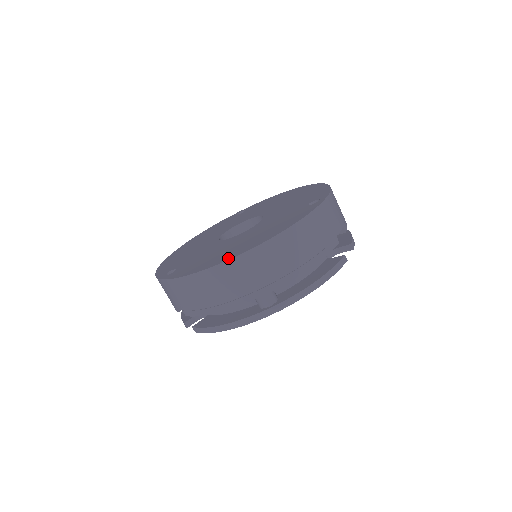
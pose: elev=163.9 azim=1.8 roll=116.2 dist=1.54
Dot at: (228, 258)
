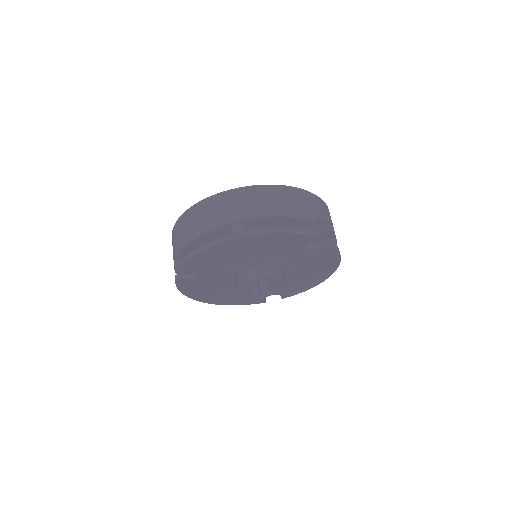
Dot at: (221, 194)
